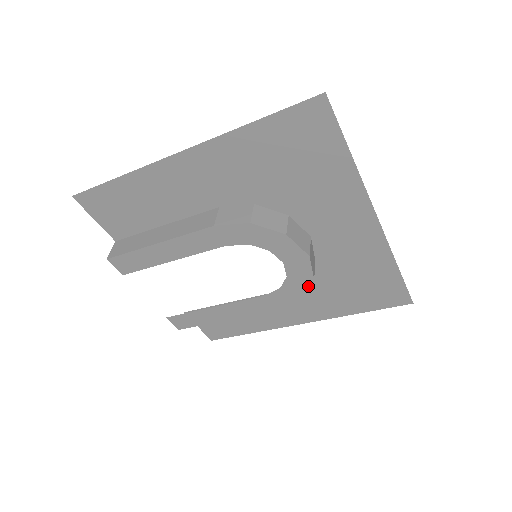
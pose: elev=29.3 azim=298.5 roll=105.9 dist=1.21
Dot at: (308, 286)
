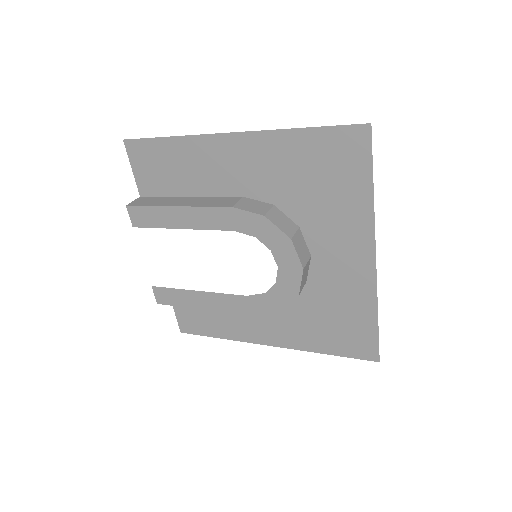
Dot at: (291, 300)
